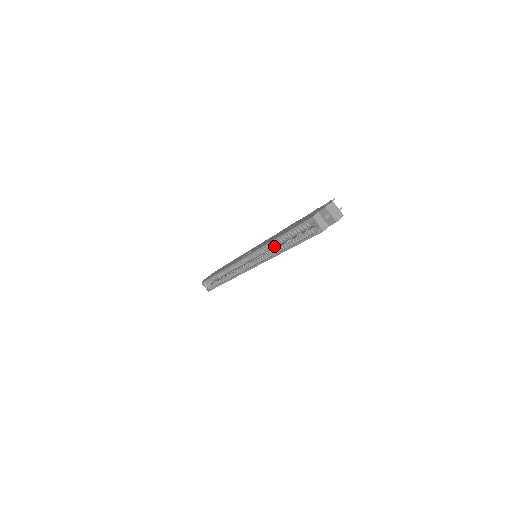
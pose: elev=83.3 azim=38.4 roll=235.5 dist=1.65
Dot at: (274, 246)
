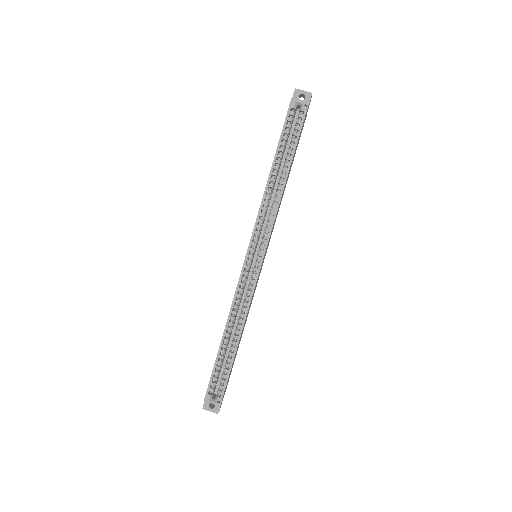
Dot at: (269, 211)
